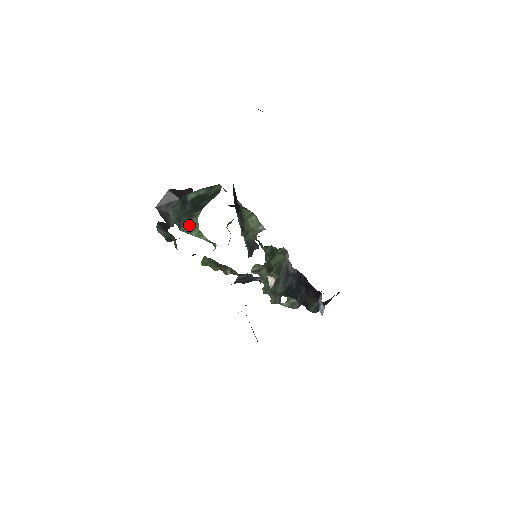
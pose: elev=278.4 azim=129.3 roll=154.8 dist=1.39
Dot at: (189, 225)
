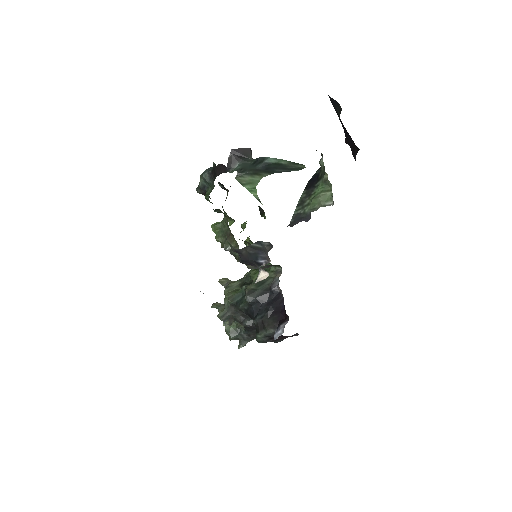
Dot at: (249, 179)
